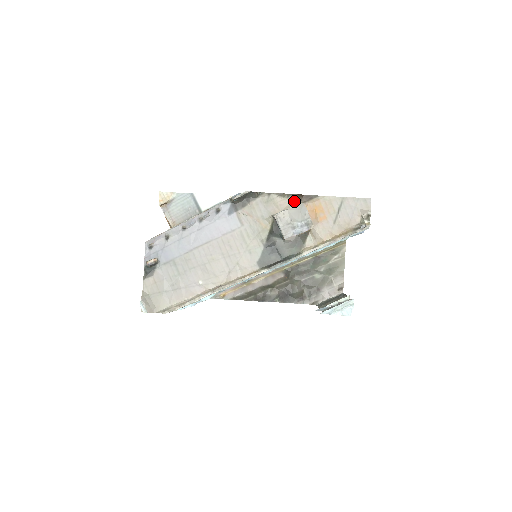
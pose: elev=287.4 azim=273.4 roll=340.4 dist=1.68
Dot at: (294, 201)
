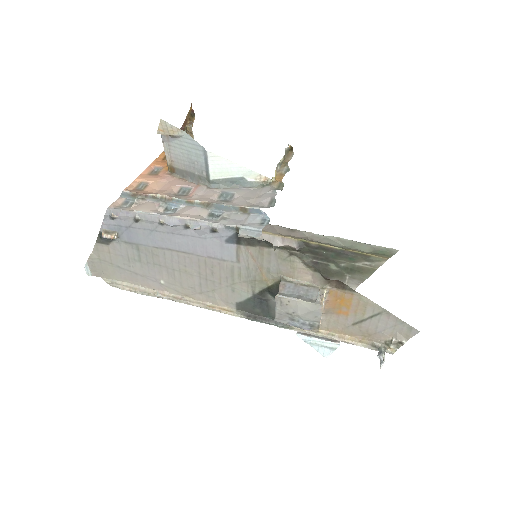
Dot at: (319, 279)
